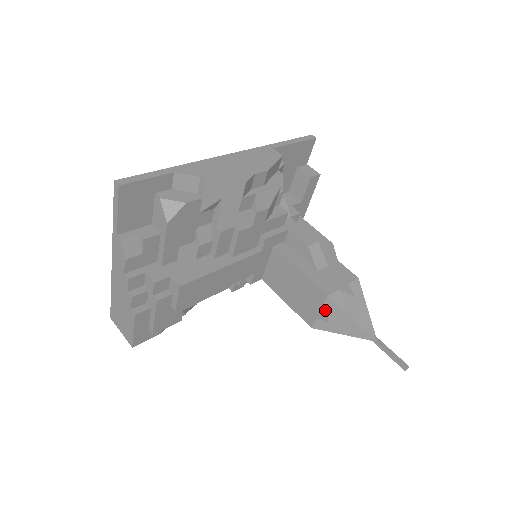
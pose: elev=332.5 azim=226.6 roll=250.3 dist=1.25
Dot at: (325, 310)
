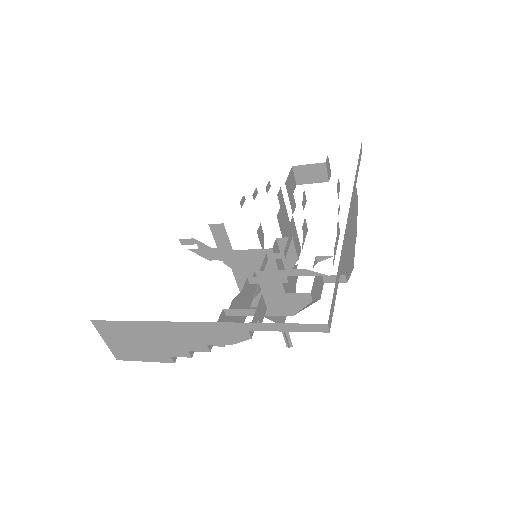
Dot at: occluded
